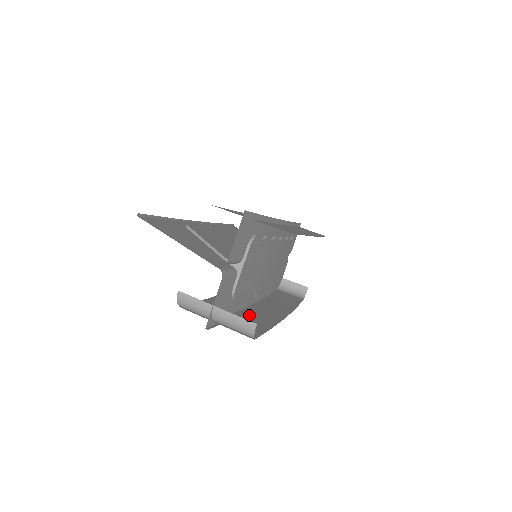
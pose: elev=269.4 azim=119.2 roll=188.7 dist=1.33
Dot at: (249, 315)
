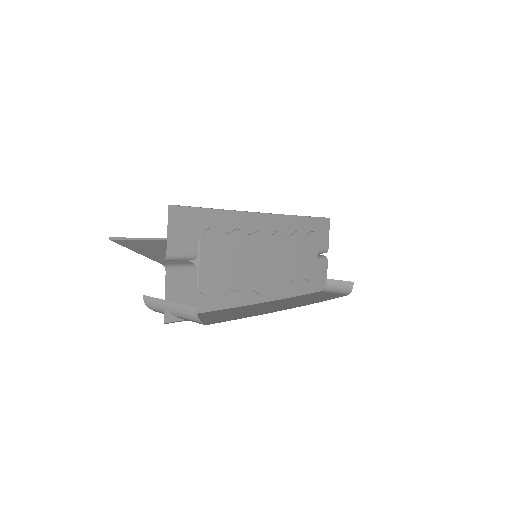
Dot at: (236, 310)
